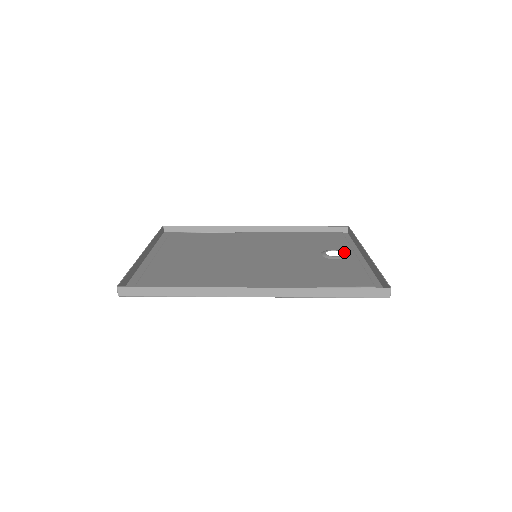
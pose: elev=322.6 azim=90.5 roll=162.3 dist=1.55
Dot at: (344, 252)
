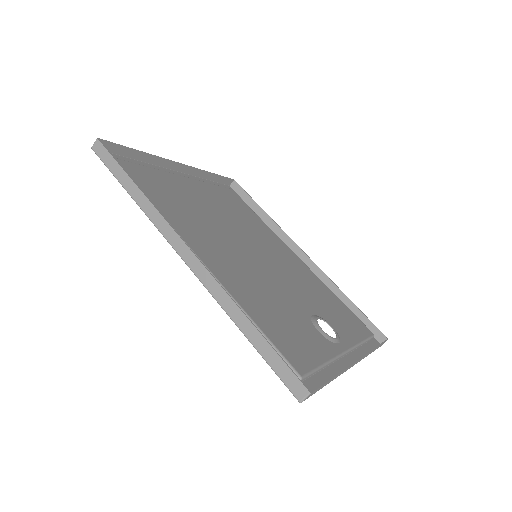
Dot at: (338, 337)
